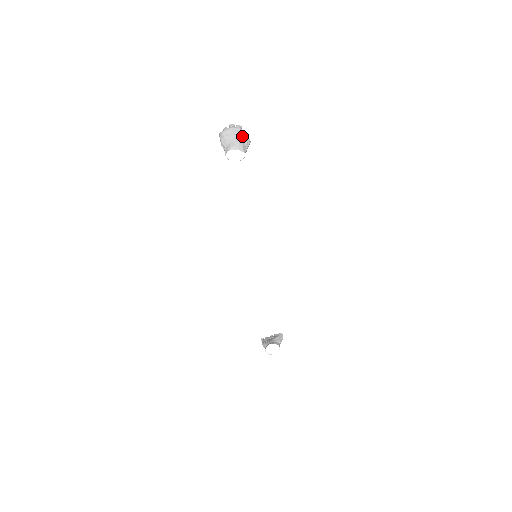
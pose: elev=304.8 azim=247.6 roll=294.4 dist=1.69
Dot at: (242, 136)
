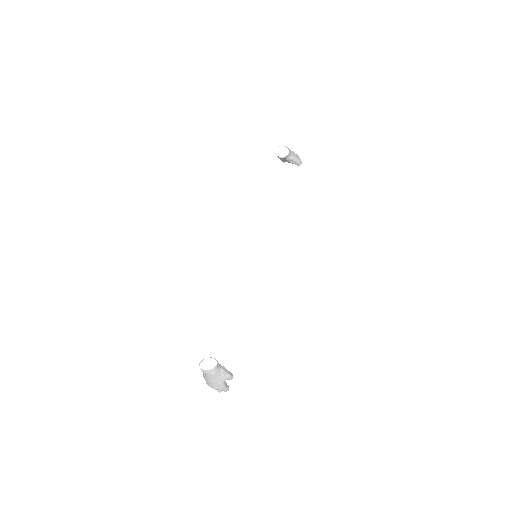
Dot at: (296, 154)
